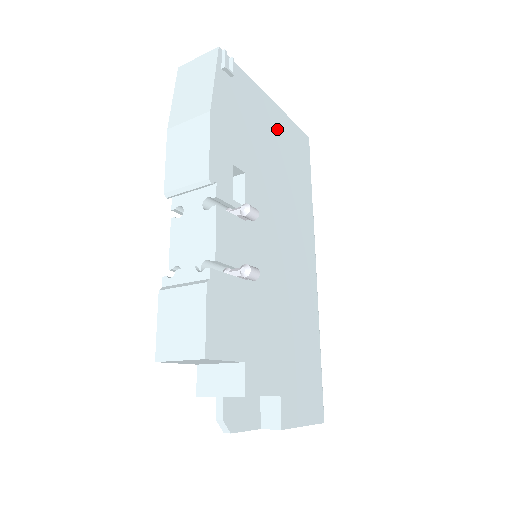
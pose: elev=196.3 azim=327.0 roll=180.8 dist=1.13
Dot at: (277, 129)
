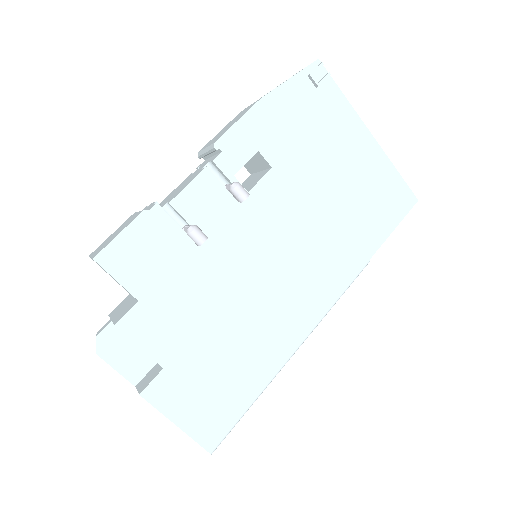
Dot at: (360, 163)
